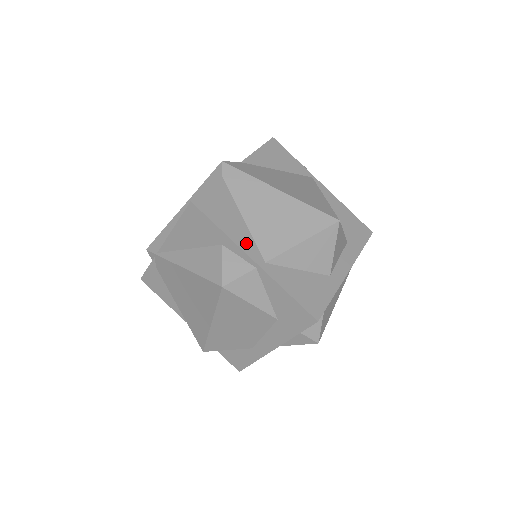
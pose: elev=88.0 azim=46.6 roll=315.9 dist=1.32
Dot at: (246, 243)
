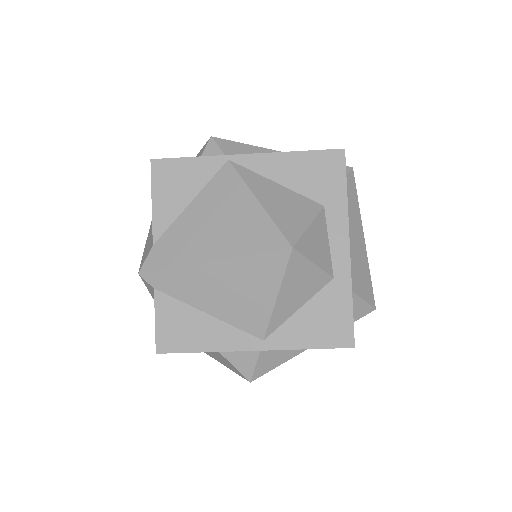
Dot at: (232, 340)
